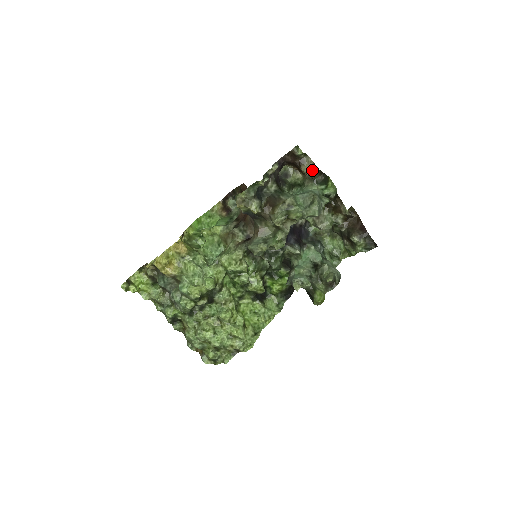
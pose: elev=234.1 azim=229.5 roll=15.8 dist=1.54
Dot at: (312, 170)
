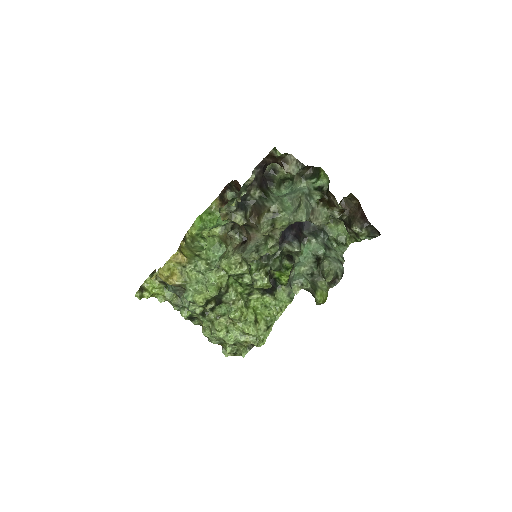
Dot at: (297, 168)
